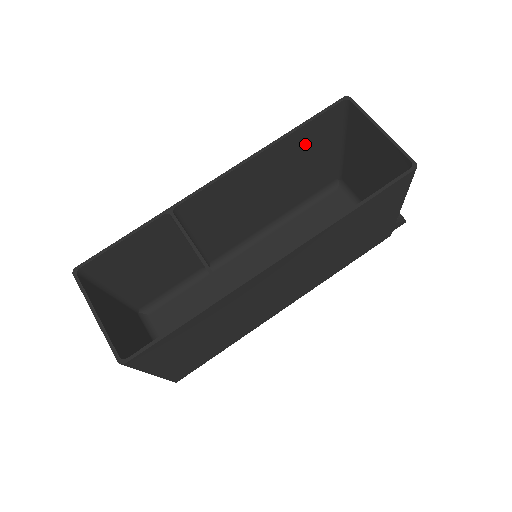
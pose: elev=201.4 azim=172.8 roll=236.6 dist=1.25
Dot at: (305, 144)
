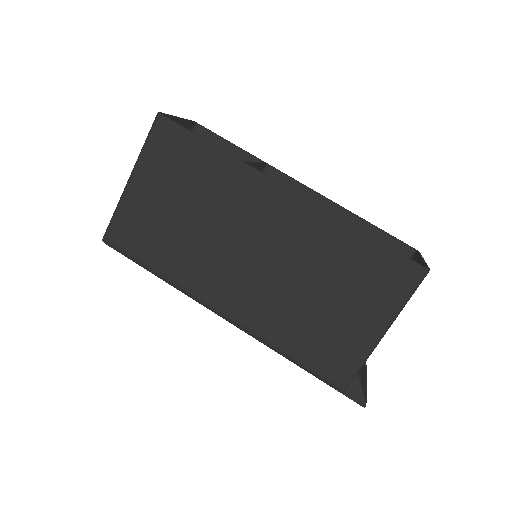
Dot at: occluded
